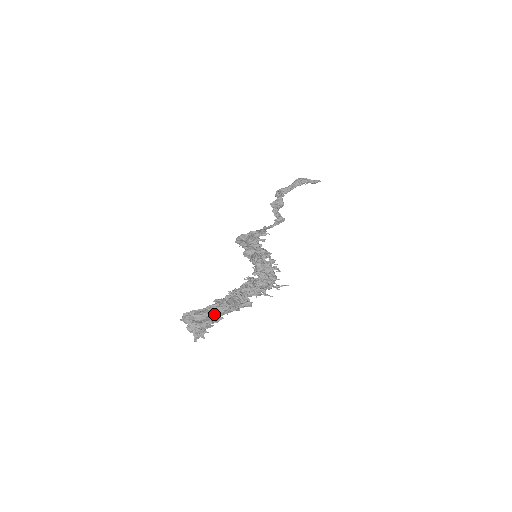
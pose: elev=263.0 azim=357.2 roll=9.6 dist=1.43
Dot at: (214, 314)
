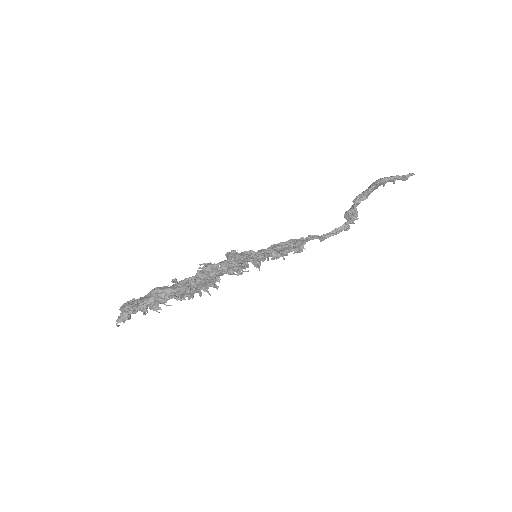
Dot at: (144, 300)
